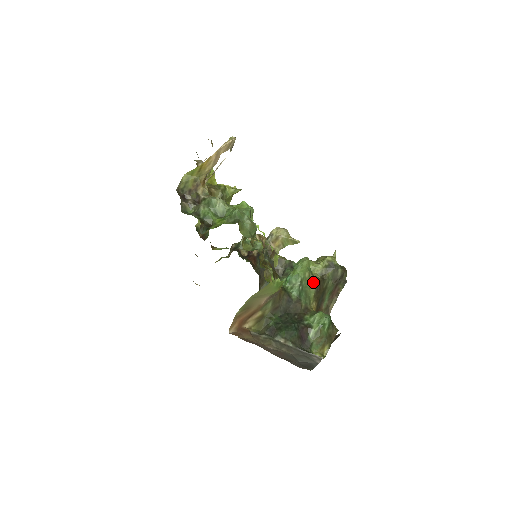
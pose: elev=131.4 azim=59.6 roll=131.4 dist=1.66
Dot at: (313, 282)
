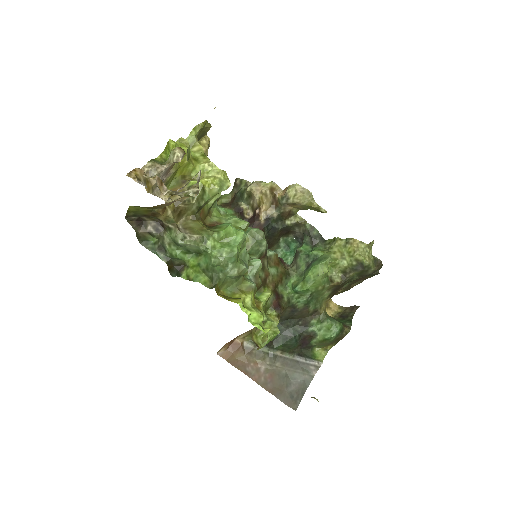
Dot at: (329, 288)
